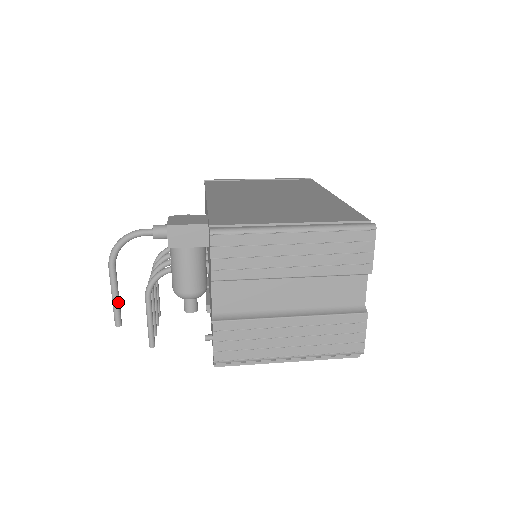
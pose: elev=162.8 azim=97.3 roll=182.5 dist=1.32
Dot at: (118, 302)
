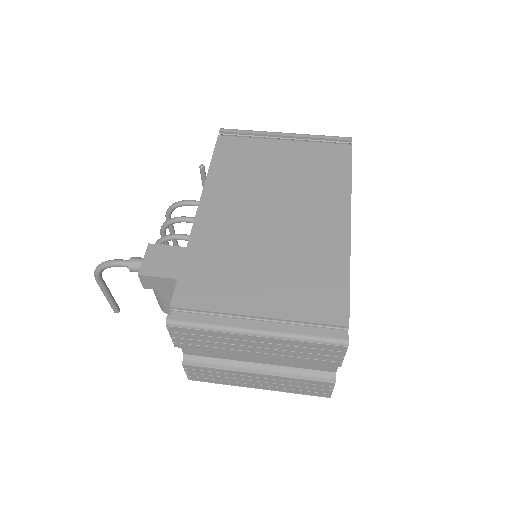
Dot at: (112, 300)
